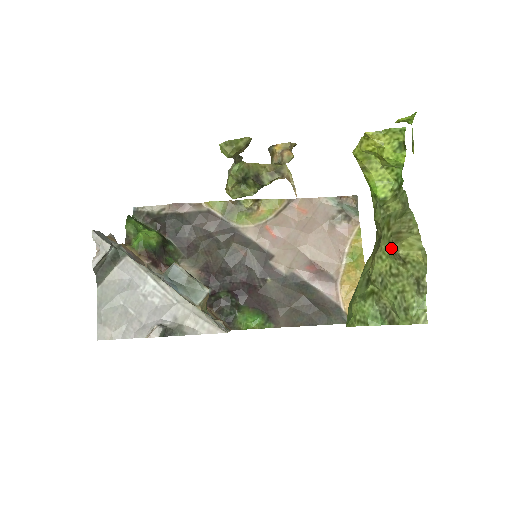
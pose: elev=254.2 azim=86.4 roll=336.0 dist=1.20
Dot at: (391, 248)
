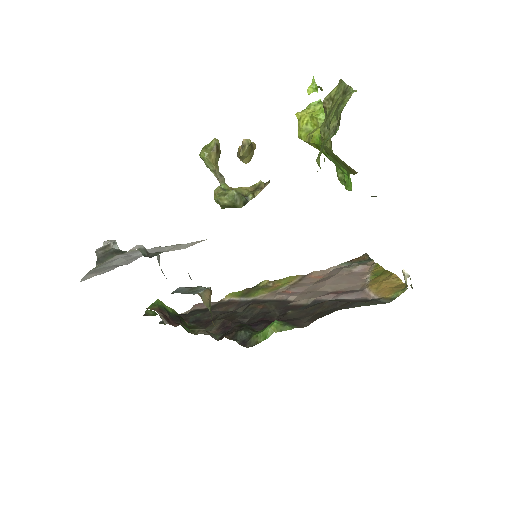
Dot at: (324, 110)
